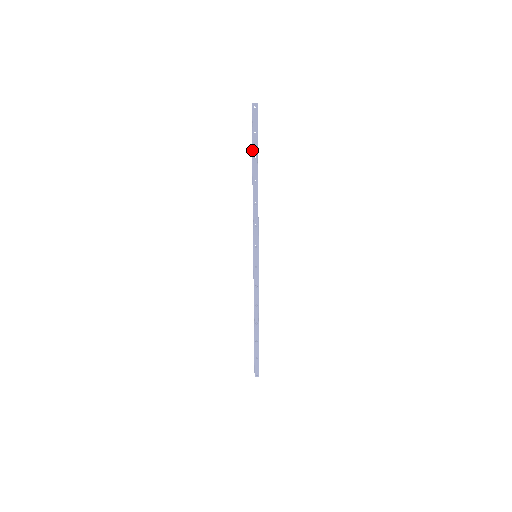
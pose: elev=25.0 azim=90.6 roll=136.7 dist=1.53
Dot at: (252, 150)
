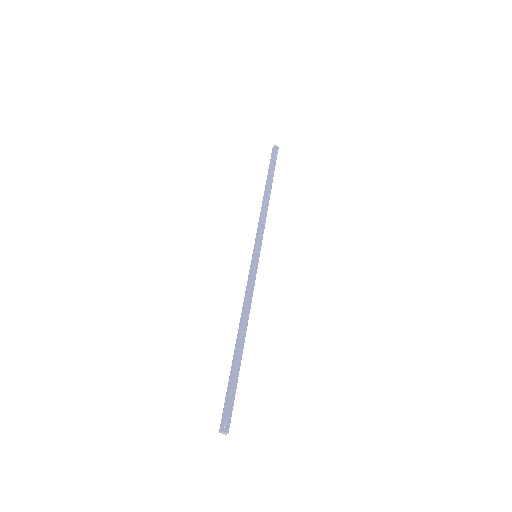
Dot at: (269, 171)
